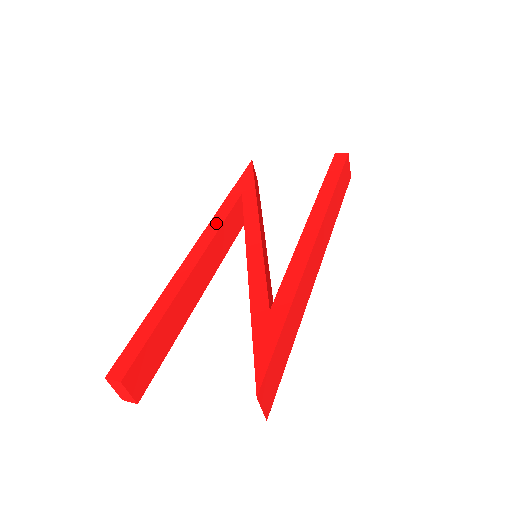
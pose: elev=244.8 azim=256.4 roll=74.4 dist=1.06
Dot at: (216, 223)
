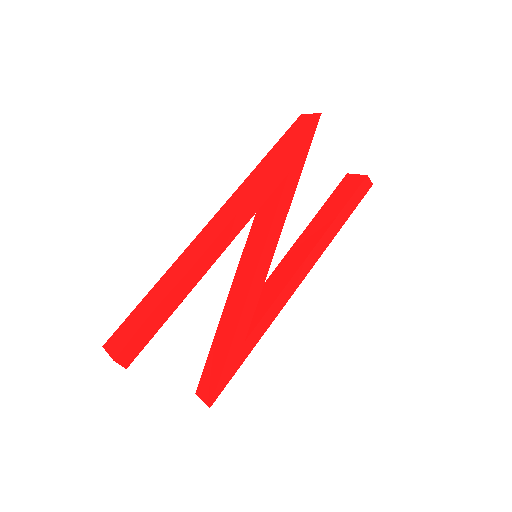
Dot at: (253, 206)
